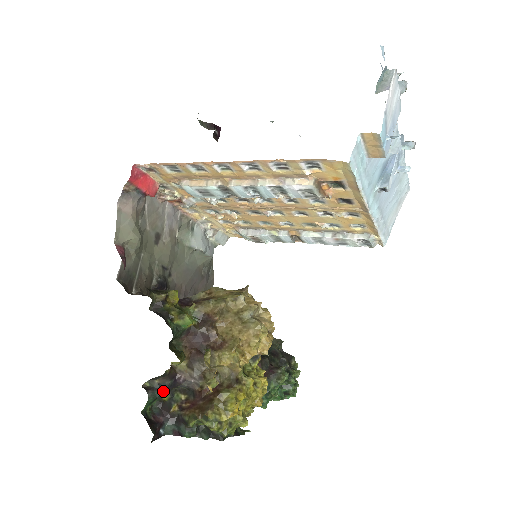
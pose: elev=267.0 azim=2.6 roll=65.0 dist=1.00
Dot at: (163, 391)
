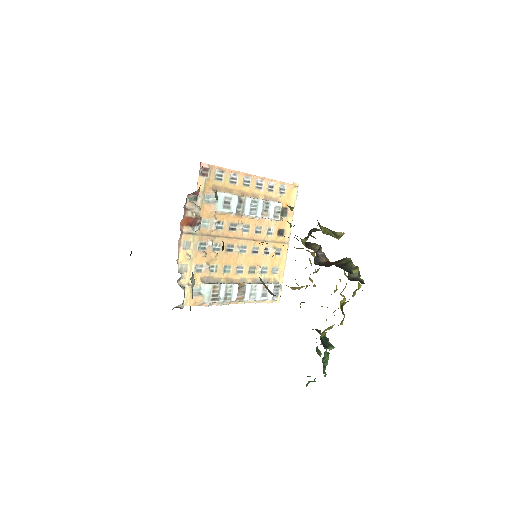
Dot at: occluded
